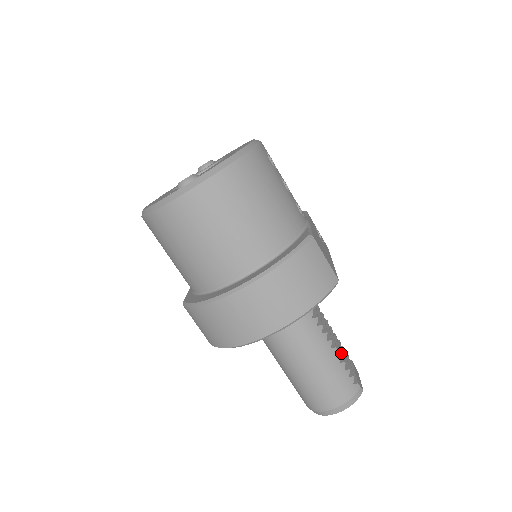
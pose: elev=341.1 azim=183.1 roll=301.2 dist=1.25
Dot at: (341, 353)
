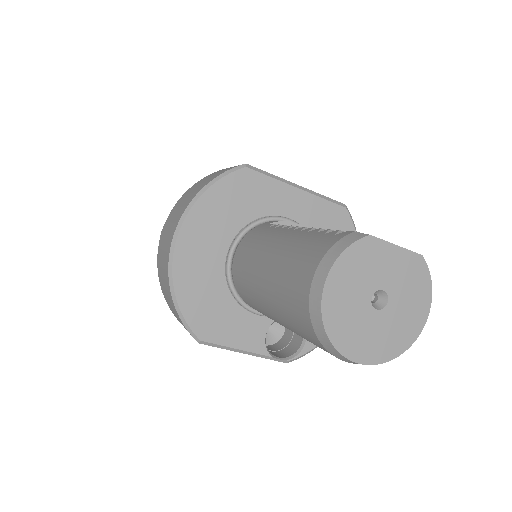
Dot at: occluded
